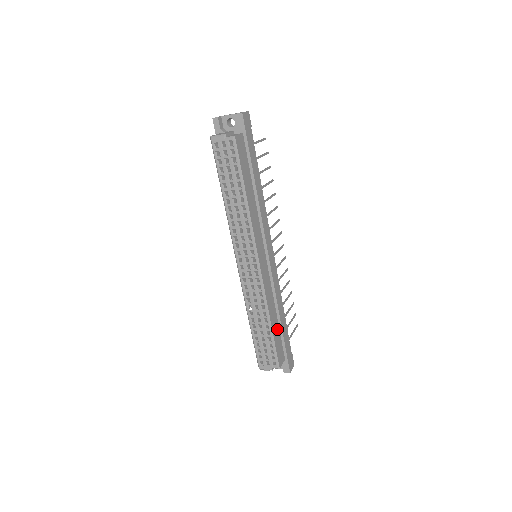
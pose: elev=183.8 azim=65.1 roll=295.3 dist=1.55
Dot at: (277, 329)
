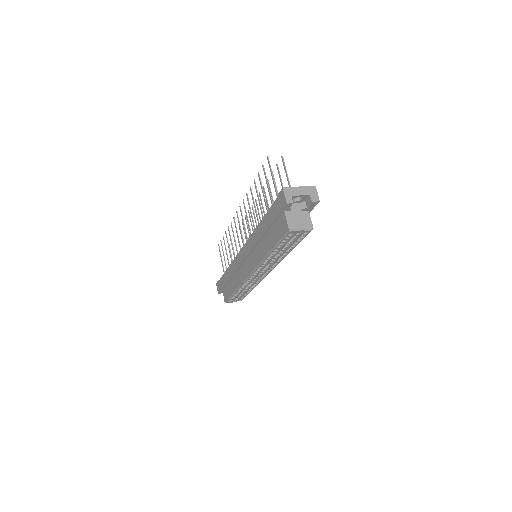
Dot at: occluded
